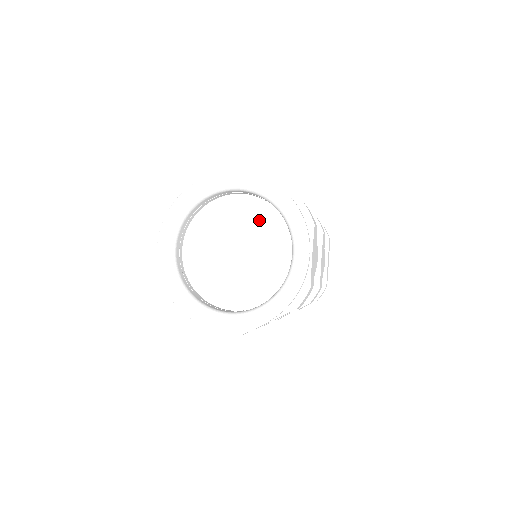
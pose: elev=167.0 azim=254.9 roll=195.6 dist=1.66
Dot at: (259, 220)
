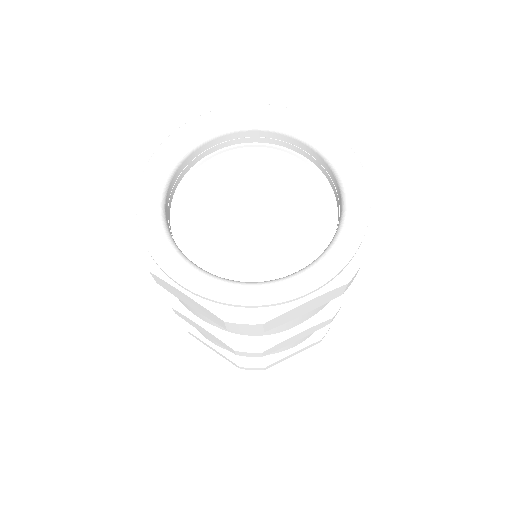
Dot at: (285, 173)
